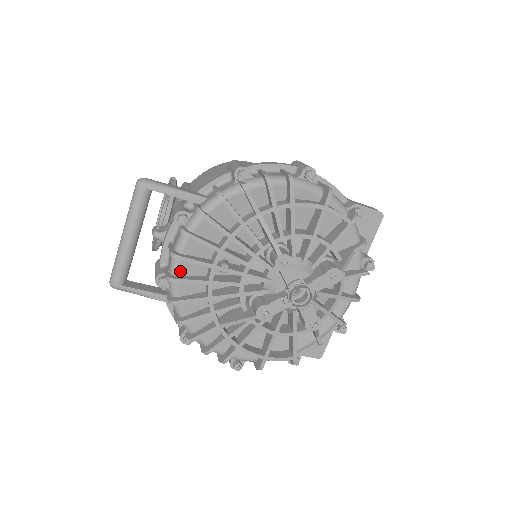
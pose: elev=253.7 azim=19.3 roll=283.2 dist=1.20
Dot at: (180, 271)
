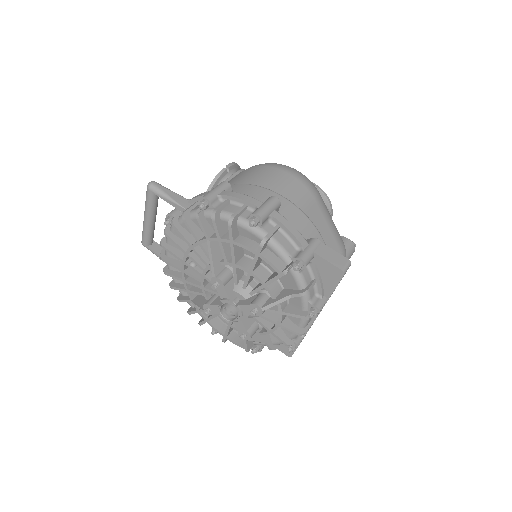
Dot at: (169, 254)
